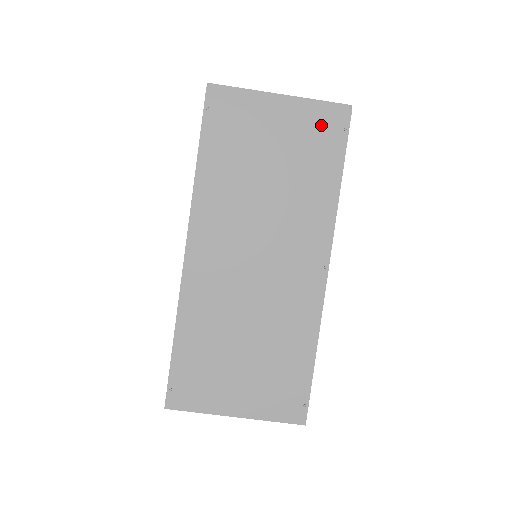
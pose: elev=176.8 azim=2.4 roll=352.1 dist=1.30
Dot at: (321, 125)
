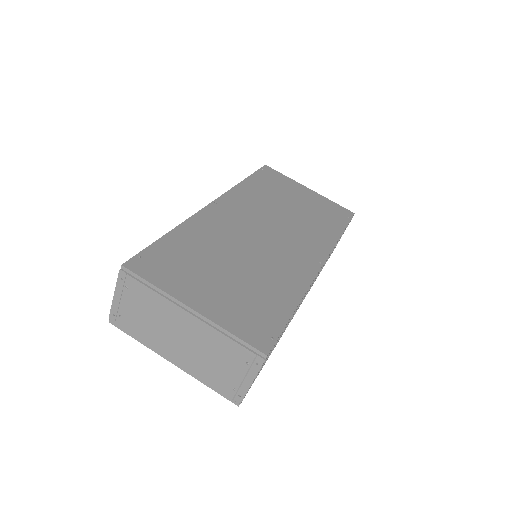
Dot at: (333, 208)
